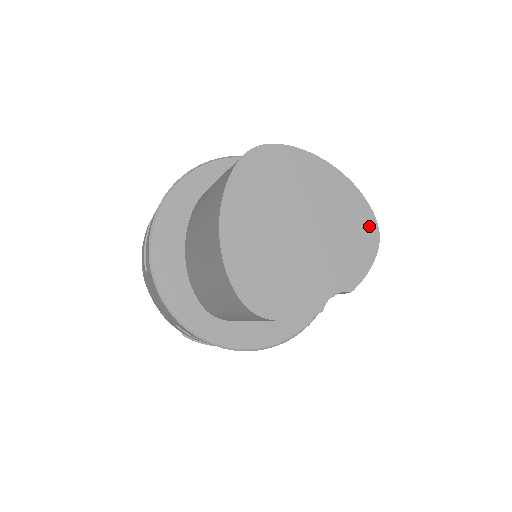
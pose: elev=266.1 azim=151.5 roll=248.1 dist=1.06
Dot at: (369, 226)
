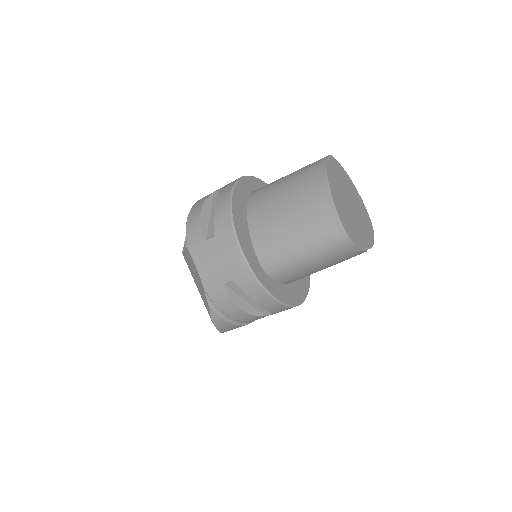
Dot at: (369, 219)
